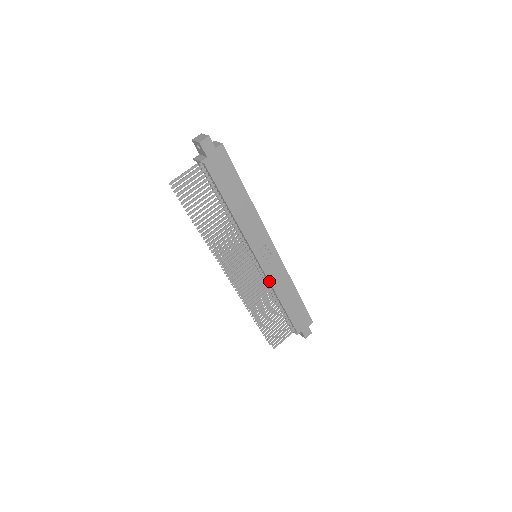
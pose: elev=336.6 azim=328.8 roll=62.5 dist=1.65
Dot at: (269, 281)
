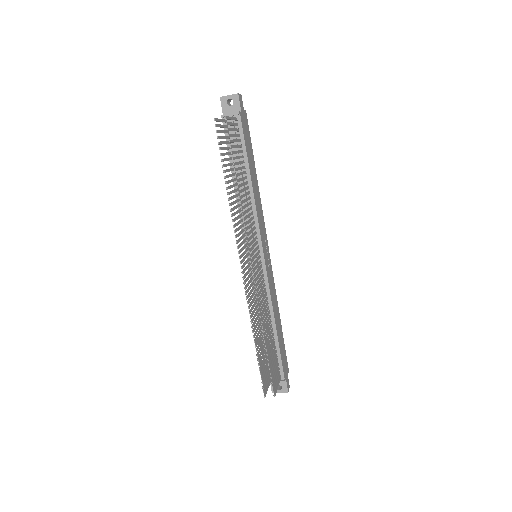
Dot at: (269, 289)
